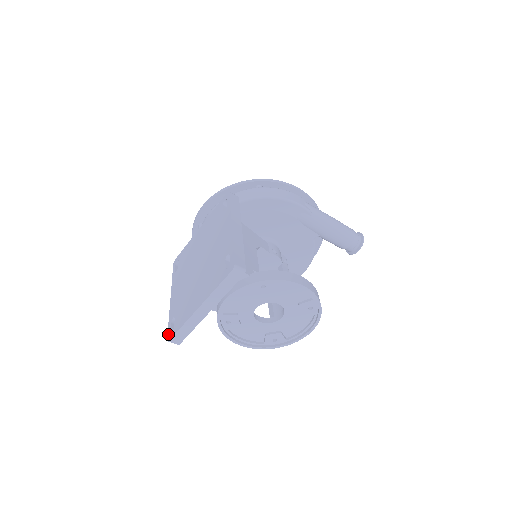
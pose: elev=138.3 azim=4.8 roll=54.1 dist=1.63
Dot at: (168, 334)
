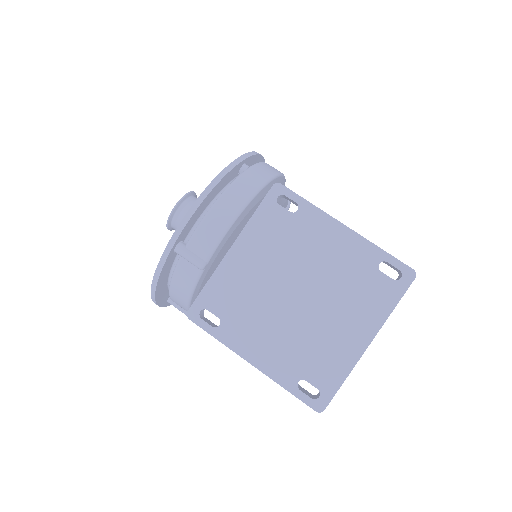
Dot at: (311, 405)
